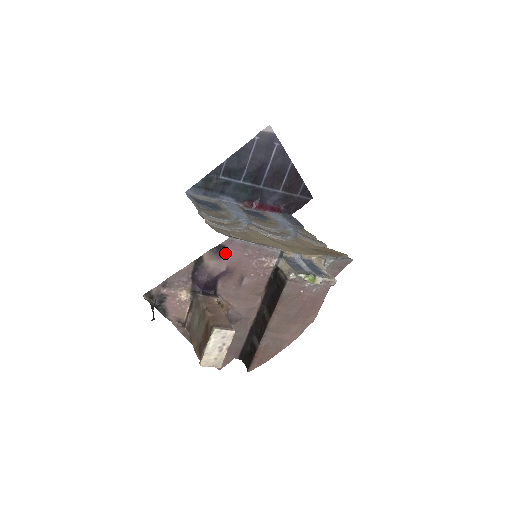
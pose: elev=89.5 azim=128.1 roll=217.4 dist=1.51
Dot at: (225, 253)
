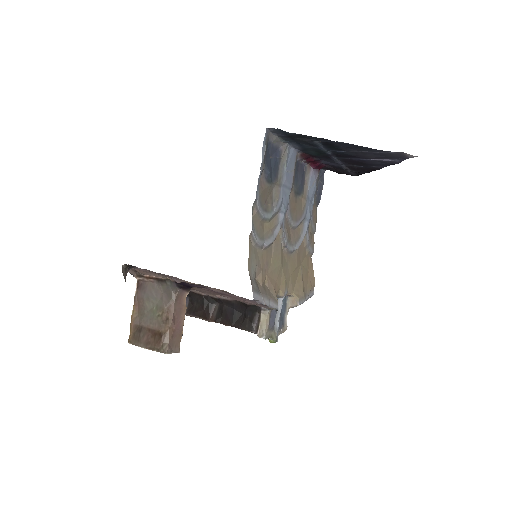
Dot at: occluded
